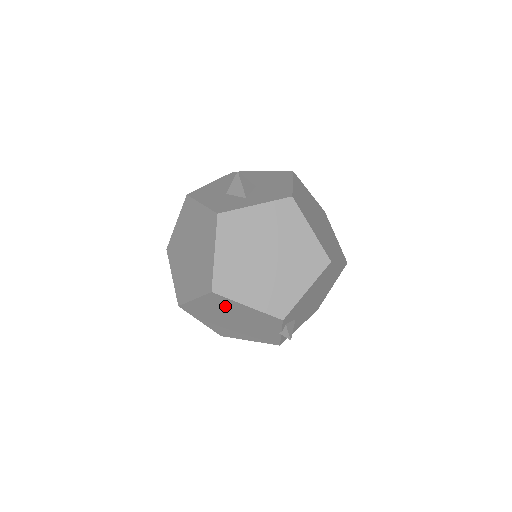
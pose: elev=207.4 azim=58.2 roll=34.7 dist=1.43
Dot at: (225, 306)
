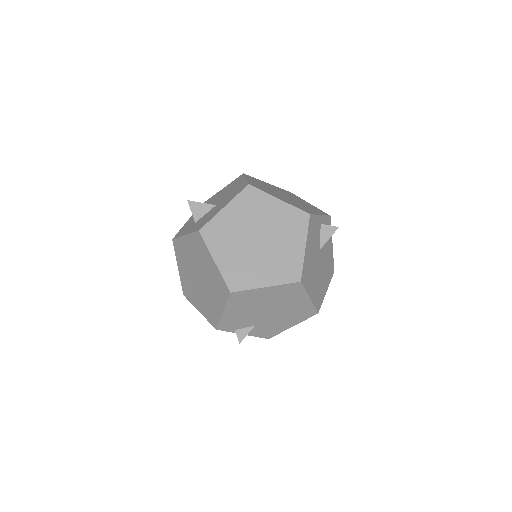
Dot at: occluded
